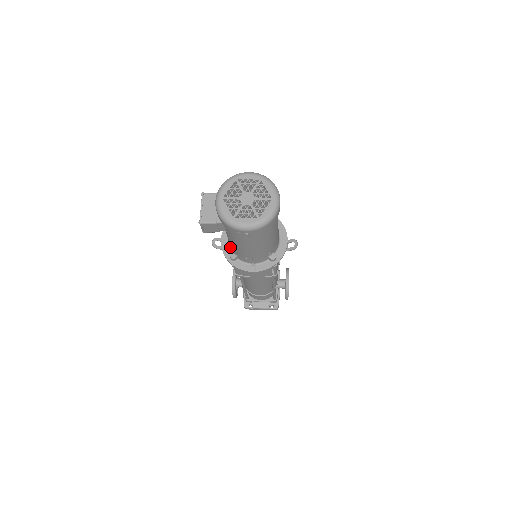
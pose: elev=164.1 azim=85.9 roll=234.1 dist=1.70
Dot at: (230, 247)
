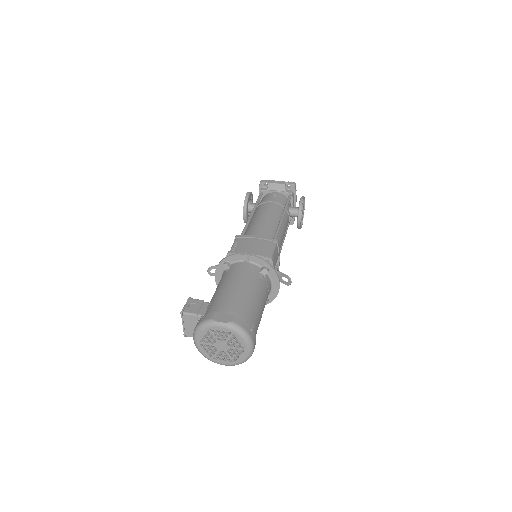
Dot at: occluded
